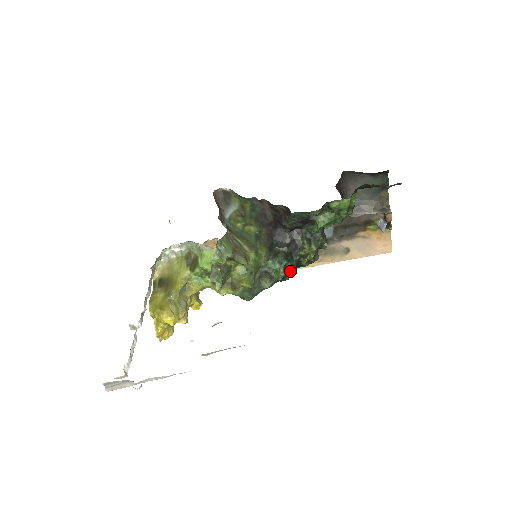
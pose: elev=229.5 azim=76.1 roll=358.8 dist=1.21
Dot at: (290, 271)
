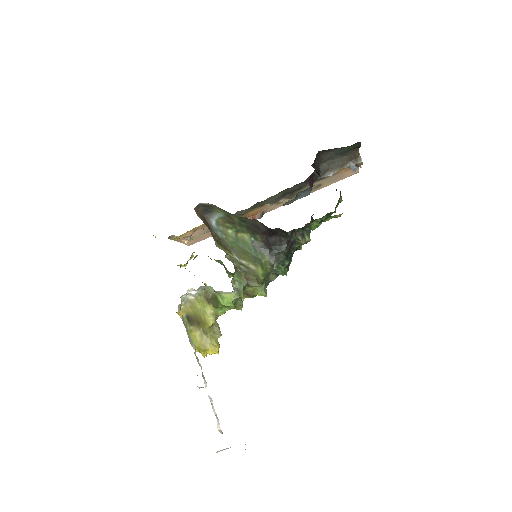
Dot at: occluded
